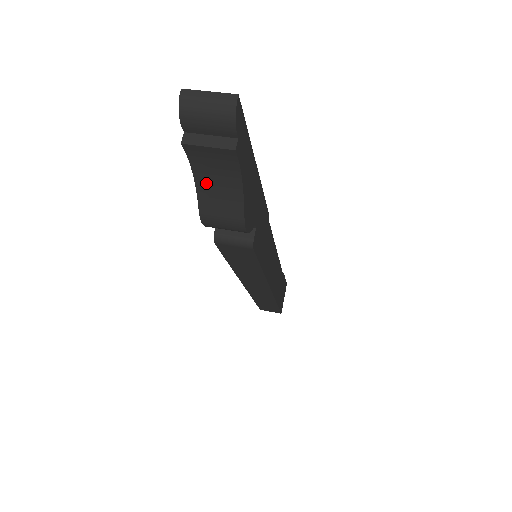
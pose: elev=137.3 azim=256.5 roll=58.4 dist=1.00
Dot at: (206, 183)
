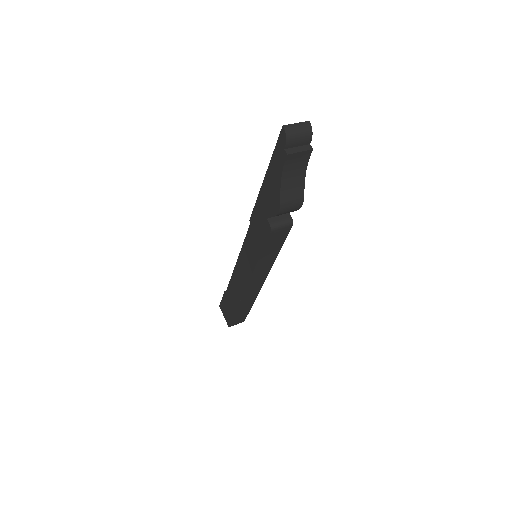
Dot at: (287, 180)
